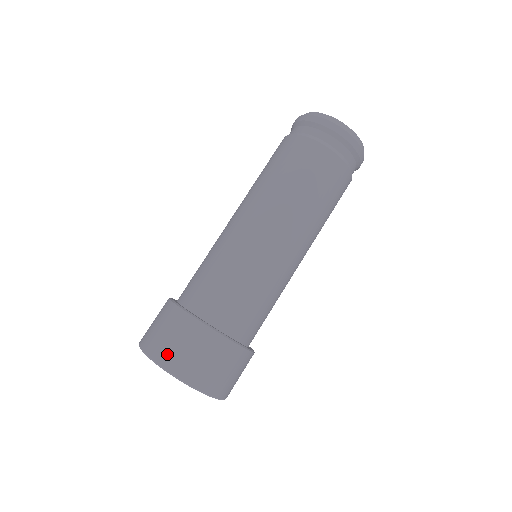
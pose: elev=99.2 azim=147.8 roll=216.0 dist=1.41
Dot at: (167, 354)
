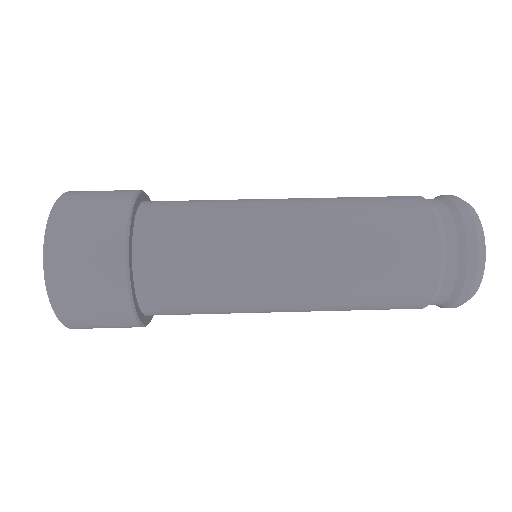
Dot at: (82, 192)
